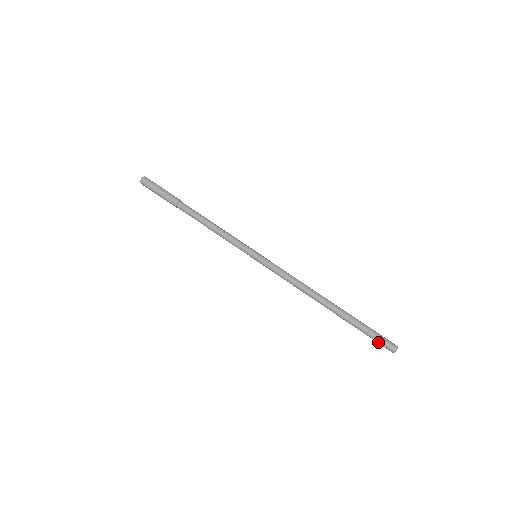
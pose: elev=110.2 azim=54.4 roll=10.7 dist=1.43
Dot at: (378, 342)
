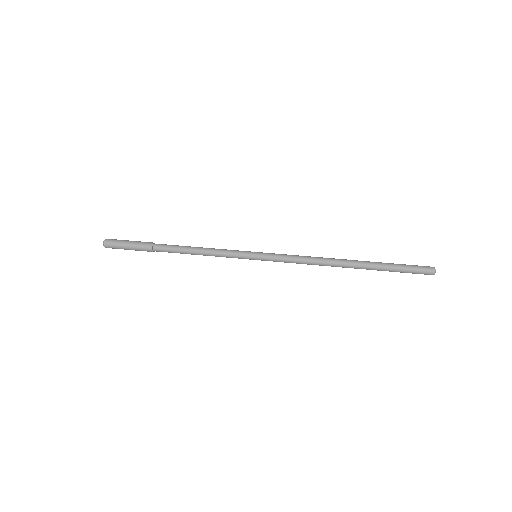
Dot at: (415, 272)
